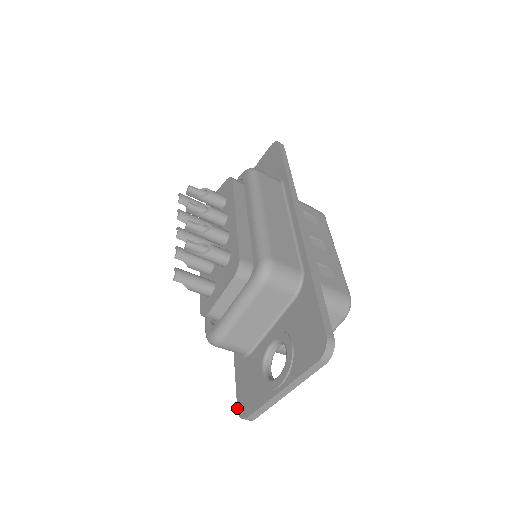
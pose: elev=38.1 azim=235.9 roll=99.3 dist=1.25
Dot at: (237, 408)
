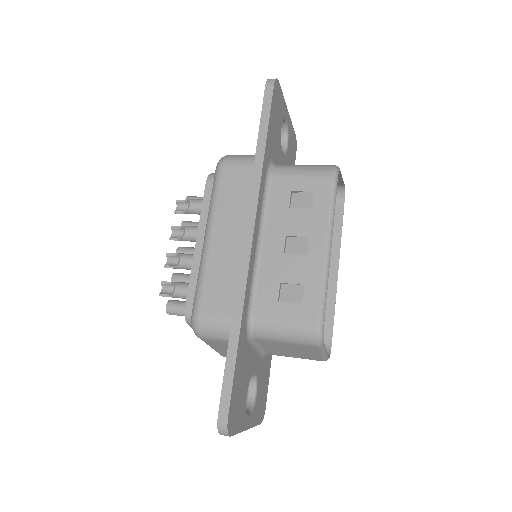
Dot at: occluded
